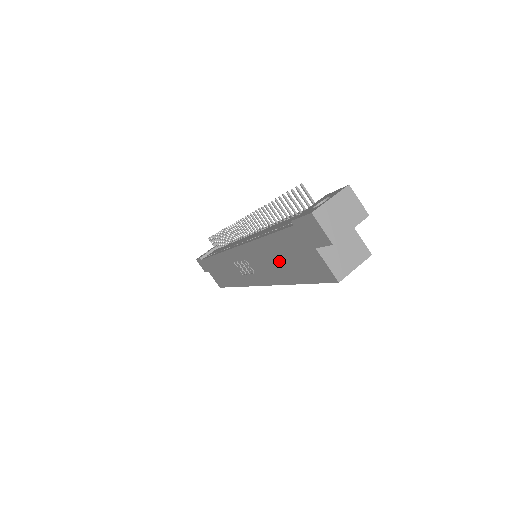
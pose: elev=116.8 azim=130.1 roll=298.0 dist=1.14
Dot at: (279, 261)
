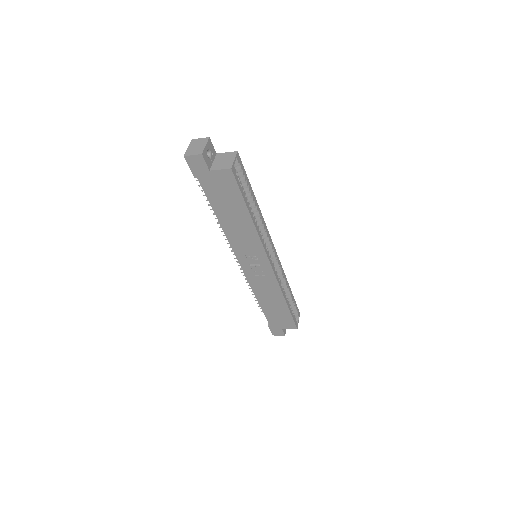
Dot at: (233, 216)
